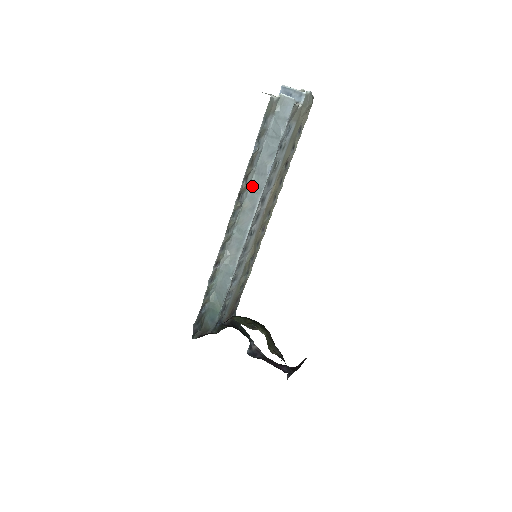
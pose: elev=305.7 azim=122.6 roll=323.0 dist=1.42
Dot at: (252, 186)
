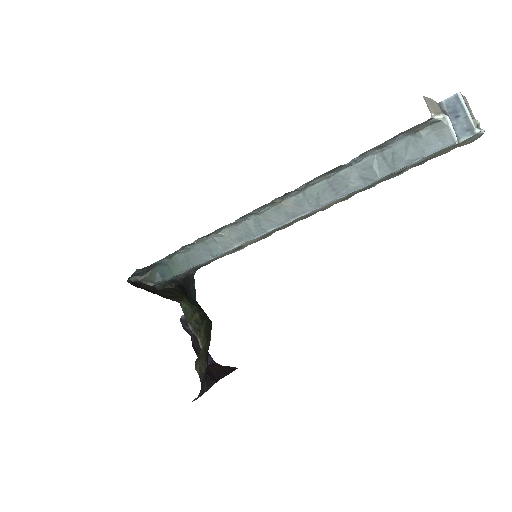
Dot at: (311, 190)
